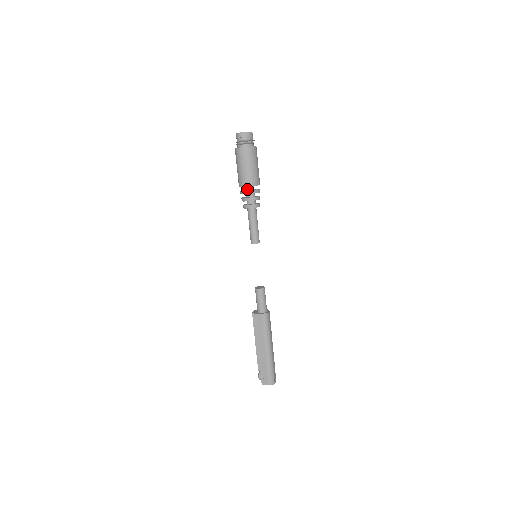
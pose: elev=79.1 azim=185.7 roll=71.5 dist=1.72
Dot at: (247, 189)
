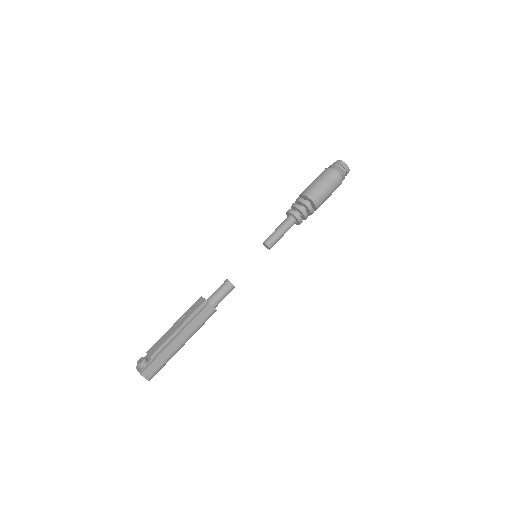
Dot at: occluded
